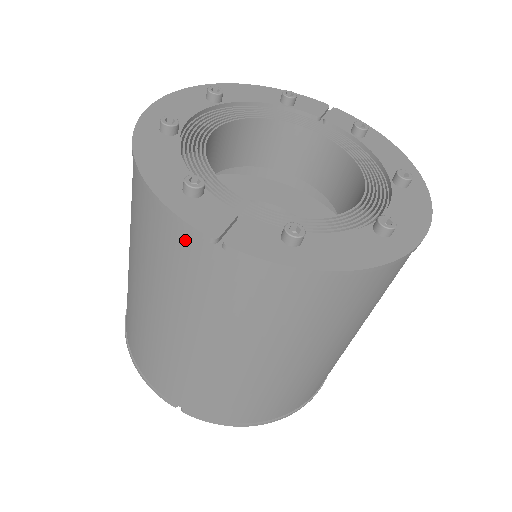
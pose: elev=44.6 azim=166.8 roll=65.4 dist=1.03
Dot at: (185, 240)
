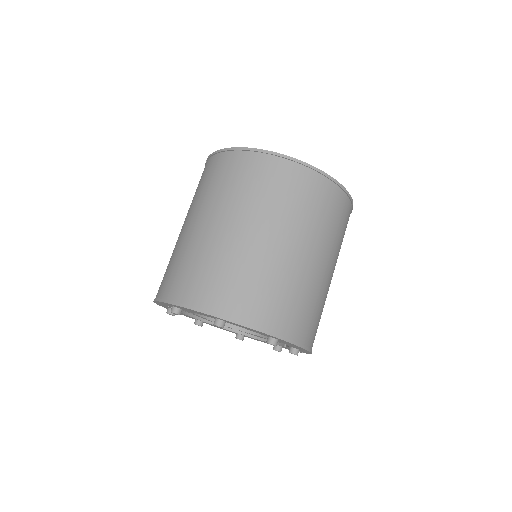
Dot at: occluded
